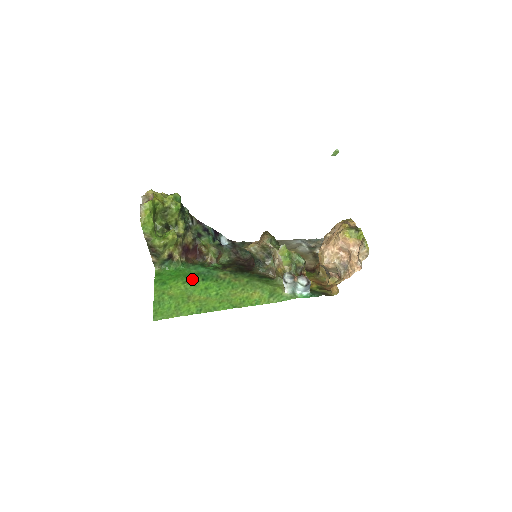
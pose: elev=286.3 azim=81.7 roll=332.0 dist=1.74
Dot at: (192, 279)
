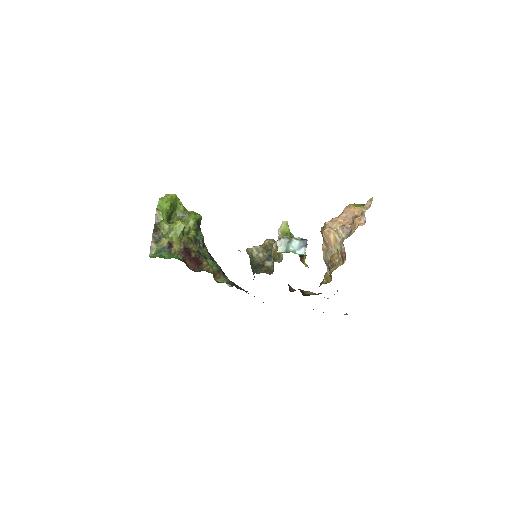
Dot at: occluded
